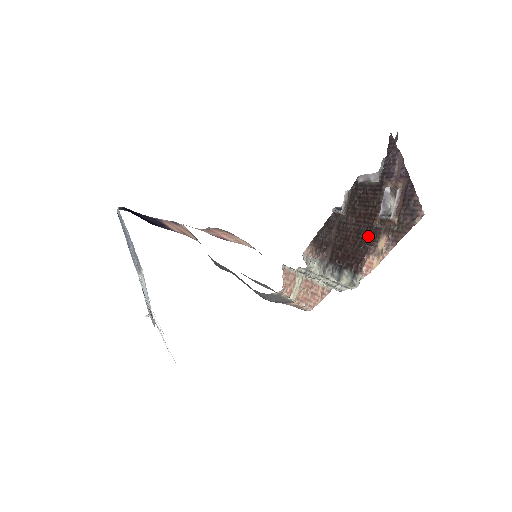
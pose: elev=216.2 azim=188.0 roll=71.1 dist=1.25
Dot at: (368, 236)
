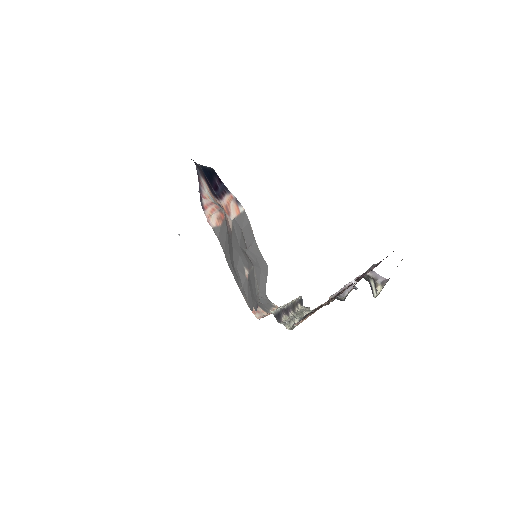
Dot at: occluded
